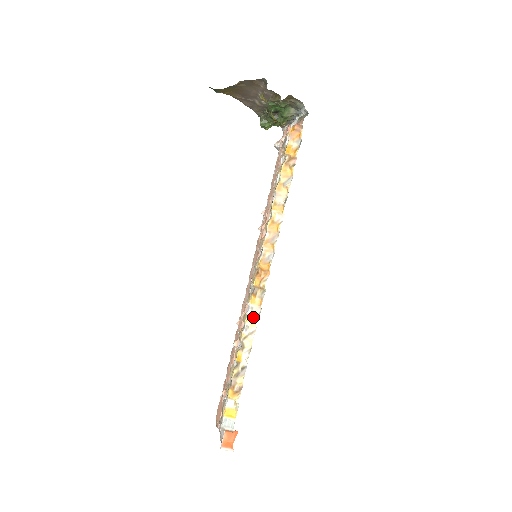
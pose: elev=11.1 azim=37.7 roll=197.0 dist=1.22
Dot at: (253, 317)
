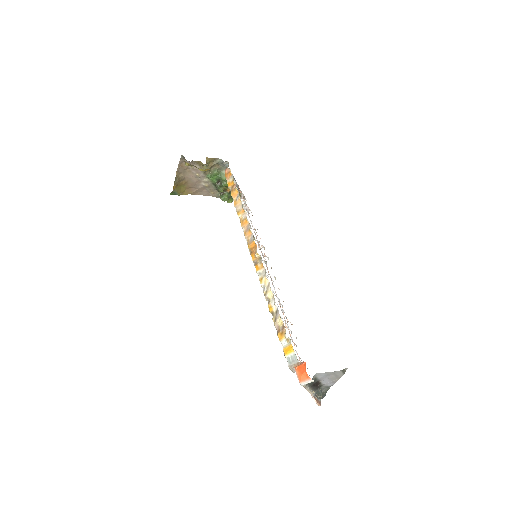
Dot at: (263, 277)
